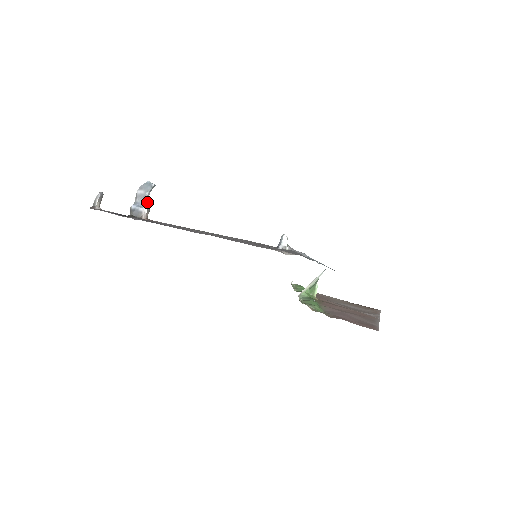
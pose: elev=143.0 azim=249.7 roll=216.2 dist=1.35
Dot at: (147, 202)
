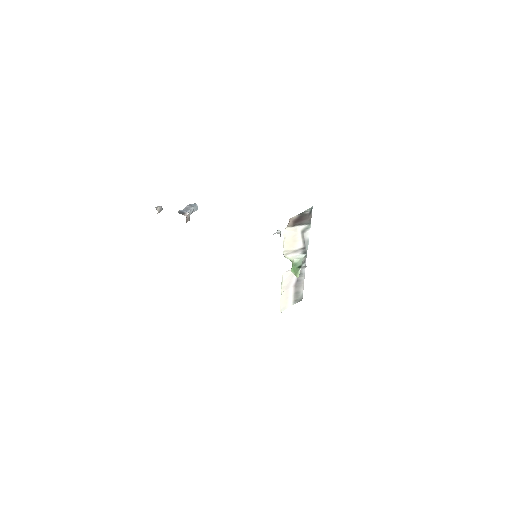
Dot at: (190, 213)
